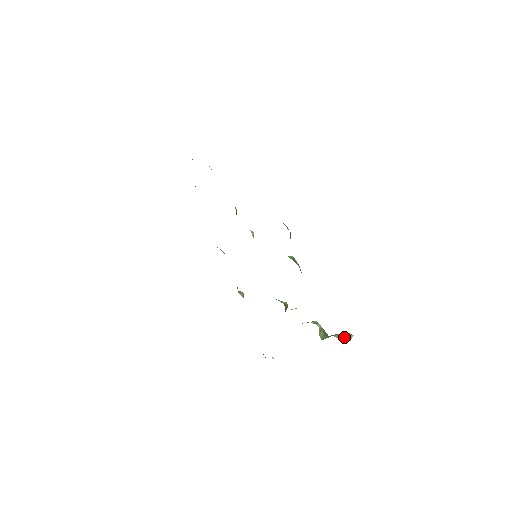
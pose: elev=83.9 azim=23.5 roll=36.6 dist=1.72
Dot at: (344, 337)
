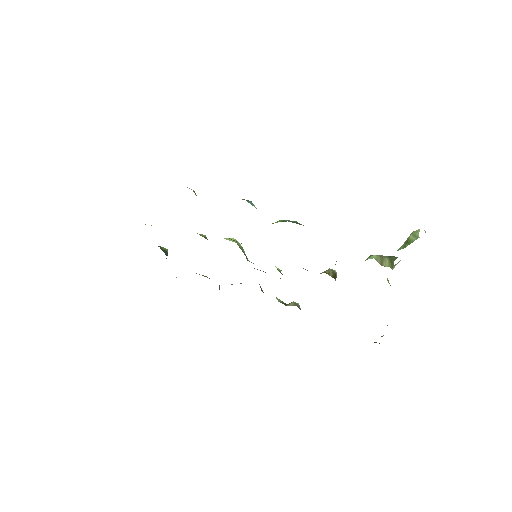
Dot at: (409, 241)
